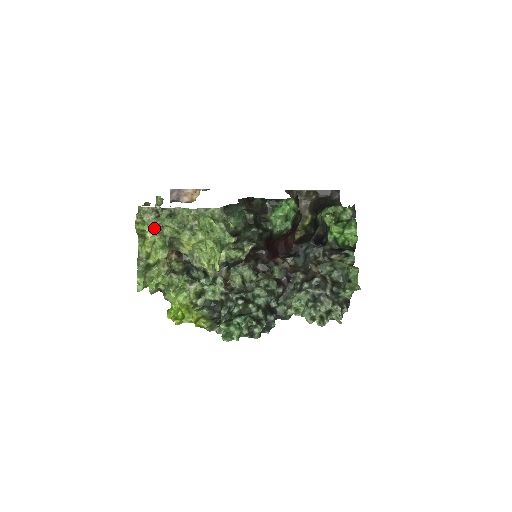
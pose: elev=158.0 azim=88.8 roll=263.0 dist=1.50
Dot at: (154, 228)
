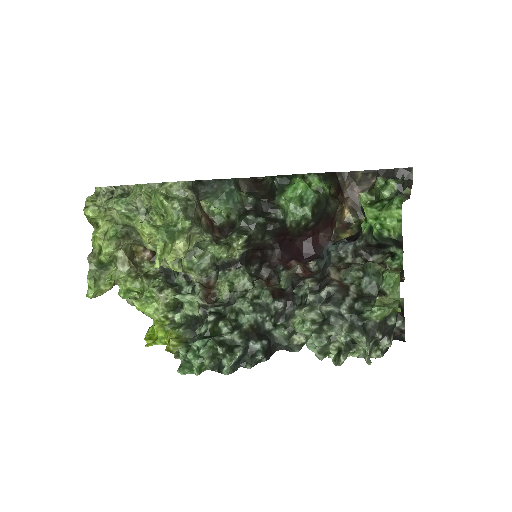
Dot at: (94, 211)
